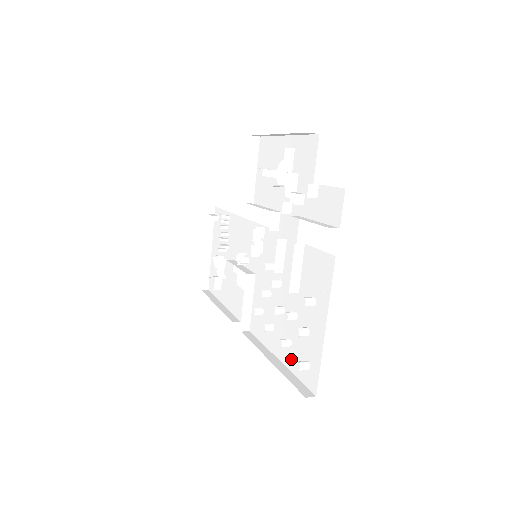
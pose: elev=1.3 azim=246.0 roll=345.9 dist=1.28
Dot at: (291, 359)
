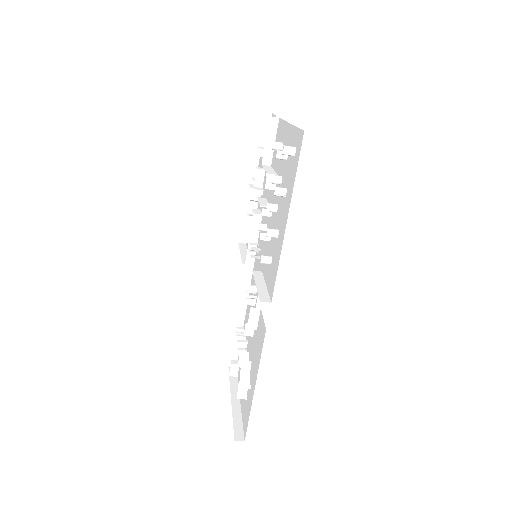
Dot at: (289, 189)
